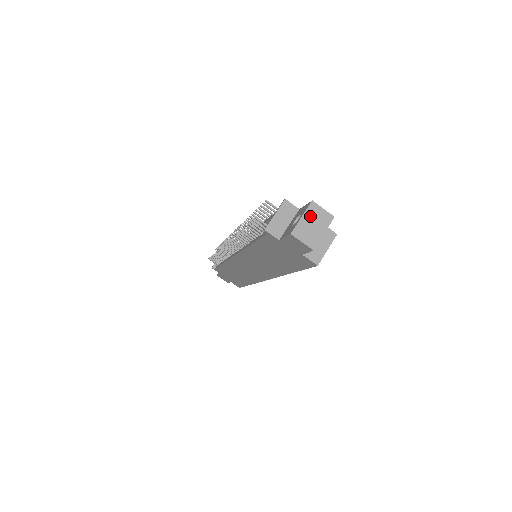
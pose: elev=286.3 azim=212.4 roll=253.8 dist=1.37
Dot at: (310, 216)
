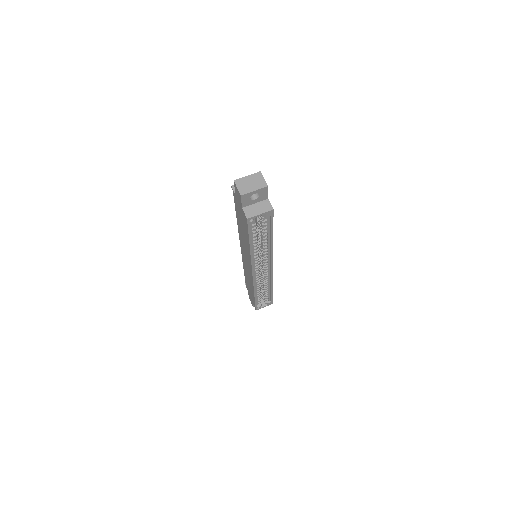
Dot at: (253, 178)
